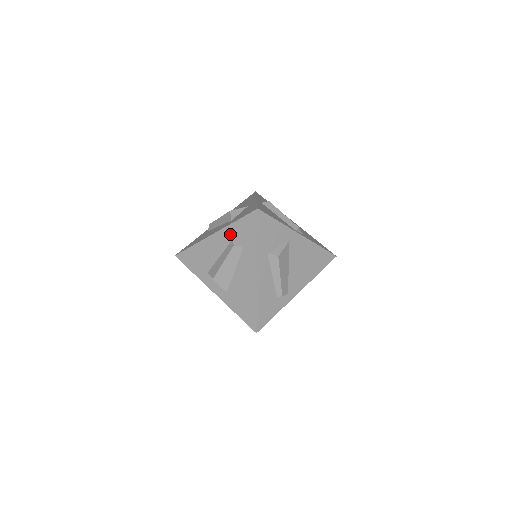
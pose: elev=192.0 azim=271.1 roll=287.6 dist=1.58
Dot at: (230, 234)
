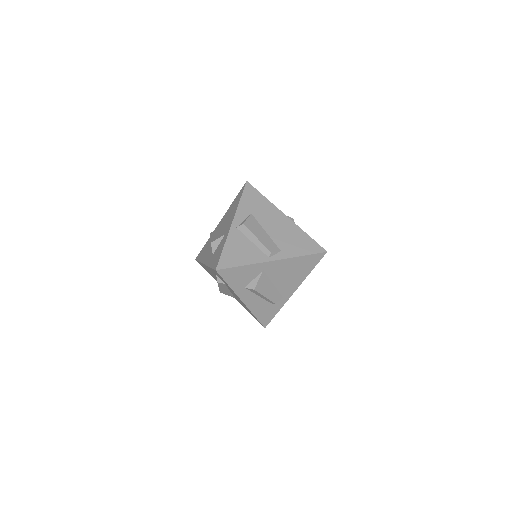
Dot at: (213, 272)
